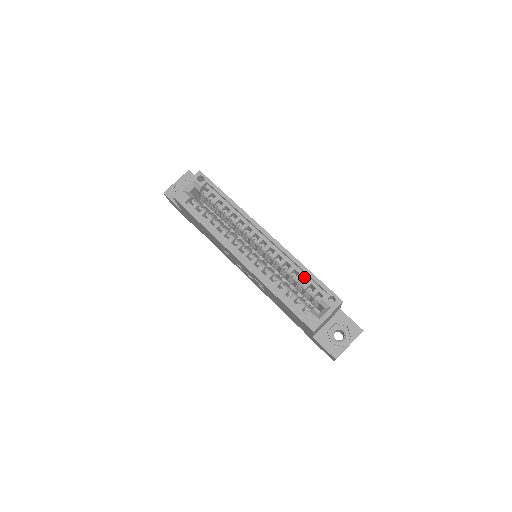
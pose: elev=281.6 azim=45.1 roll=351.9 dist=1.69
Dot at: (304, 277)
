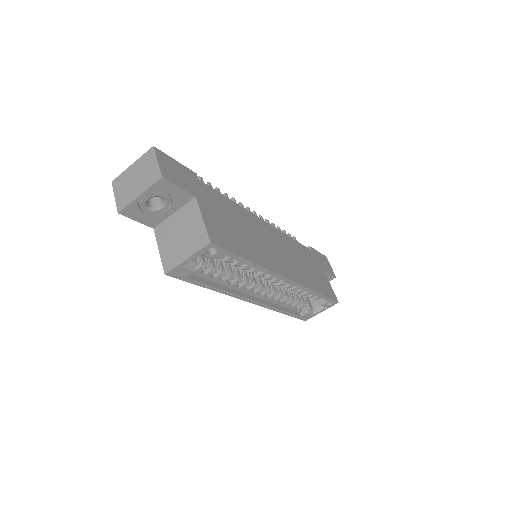
Dot at: (311, 294)
